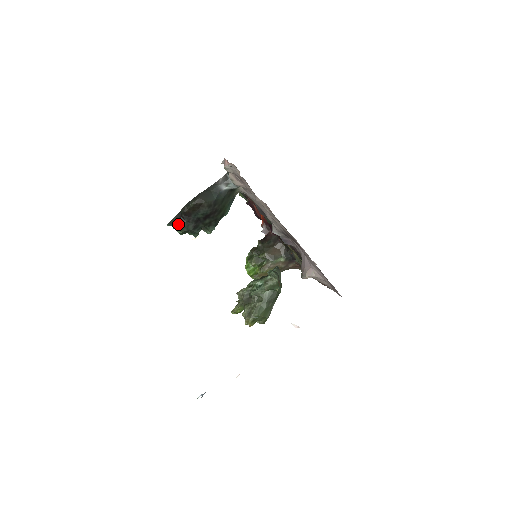
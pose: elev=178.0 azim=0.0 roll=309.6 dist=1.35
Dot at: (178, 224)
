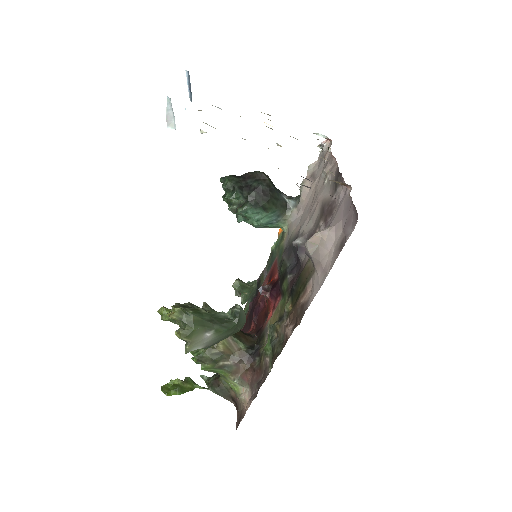
Dot at: (233, 176)
